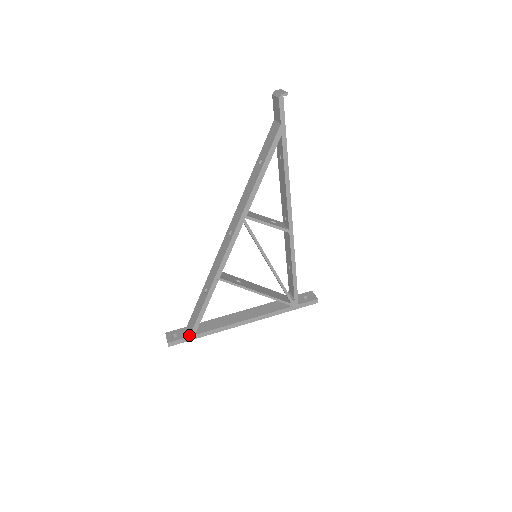
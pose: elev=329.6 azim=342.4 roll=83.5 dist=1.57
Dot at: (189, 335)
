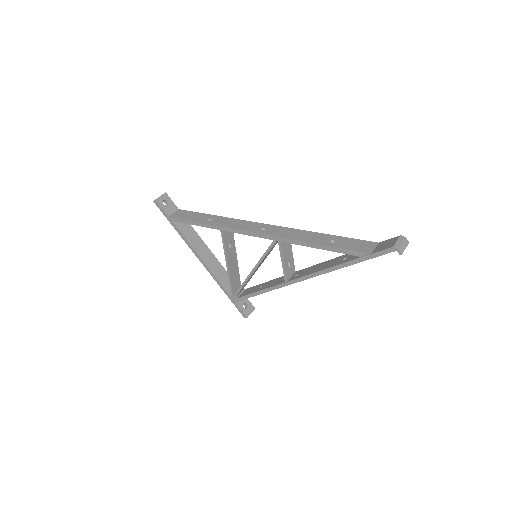
Dot at: (170, 216)
